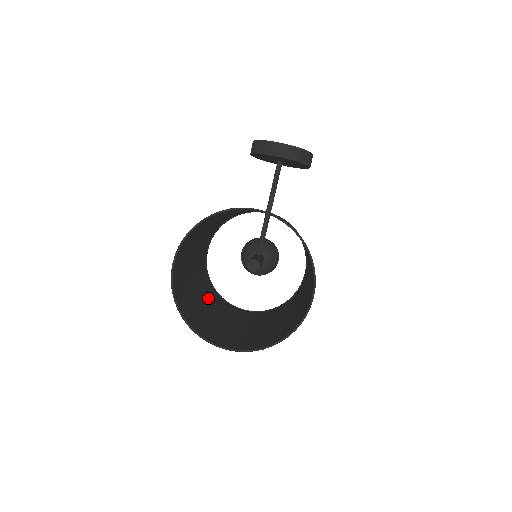
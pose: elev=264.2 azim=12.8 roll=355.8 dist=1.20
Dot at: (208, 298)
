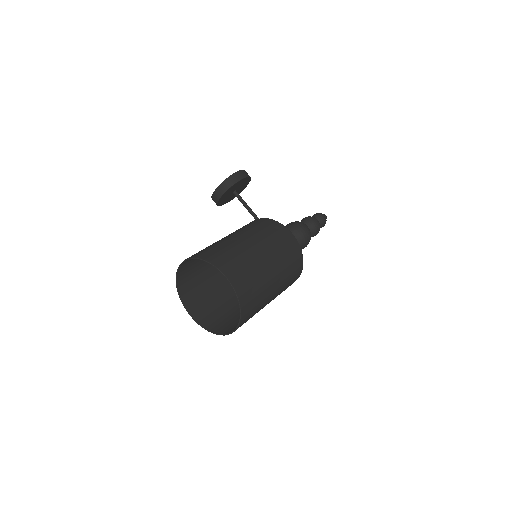
Dot at: occluded
